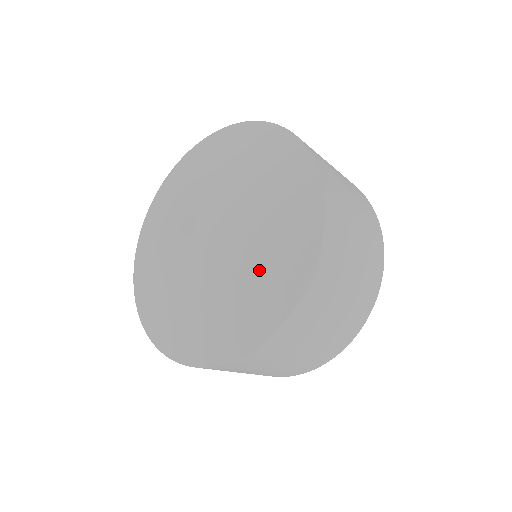
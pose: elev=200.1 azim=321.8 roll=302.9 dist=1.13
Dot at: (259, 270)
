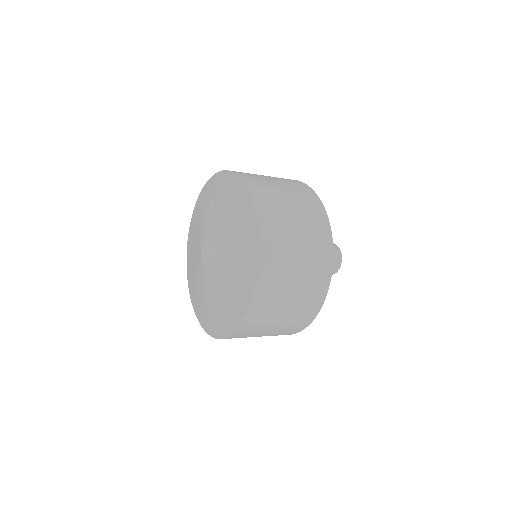
Dot at: (209, 308)
